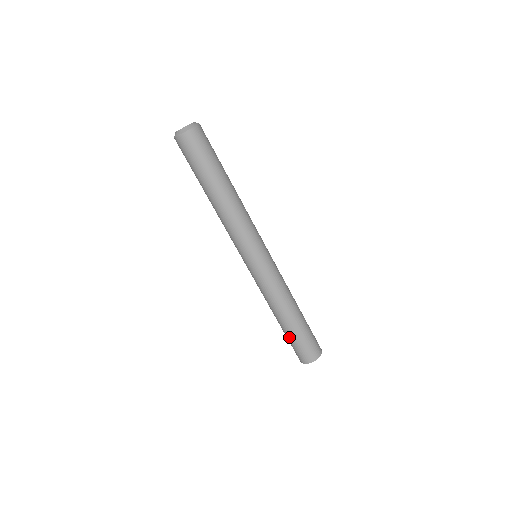
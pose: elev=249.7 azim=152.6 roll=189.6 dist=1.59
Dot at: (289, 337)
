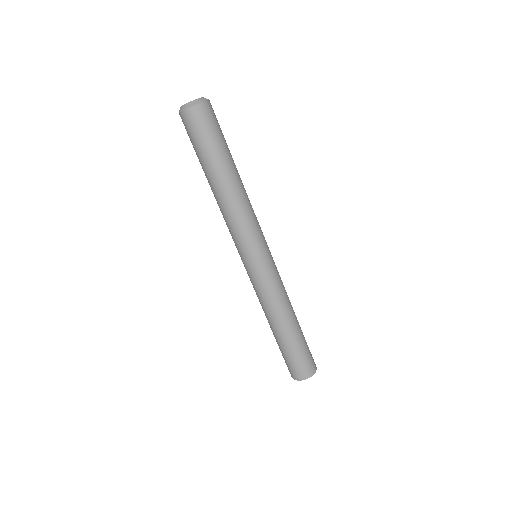
Dot at: (285, 350)
